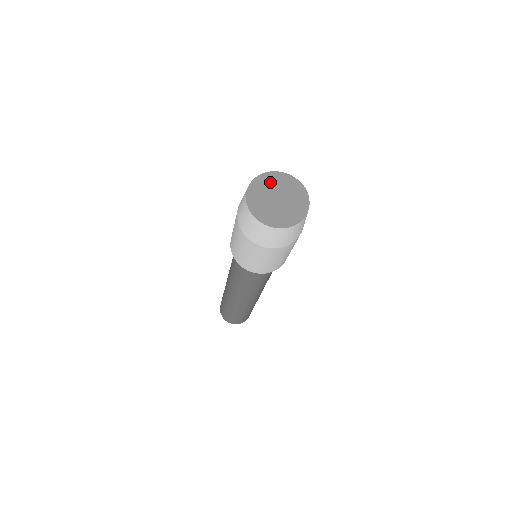
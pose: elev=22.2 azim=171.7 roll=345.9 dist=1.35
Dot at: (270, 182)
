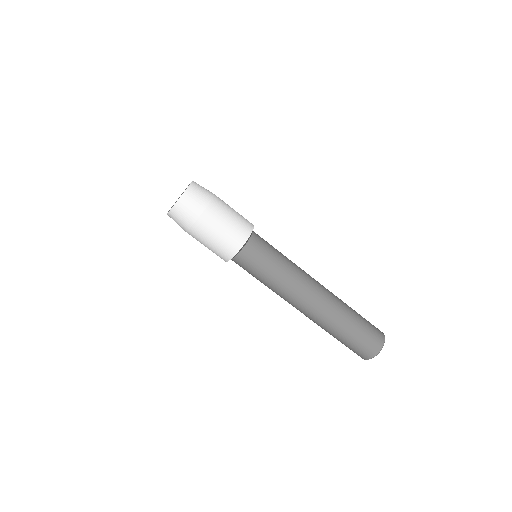
Dot at: occluded
